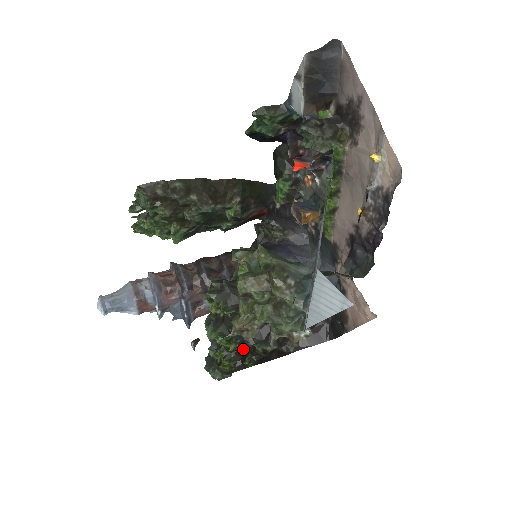
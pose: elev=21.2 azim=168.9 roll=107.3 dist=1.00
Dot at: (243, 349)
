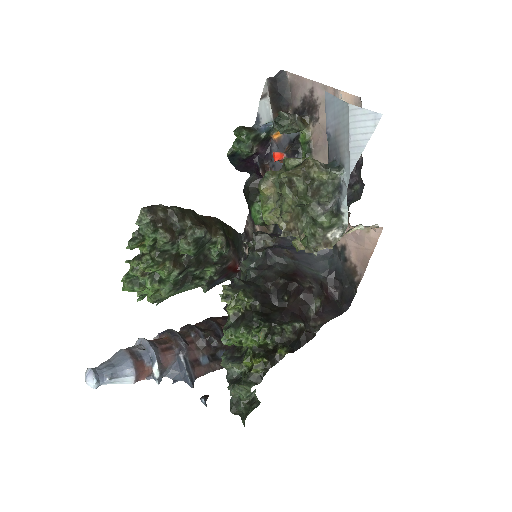
Dot at: (271, 339)
